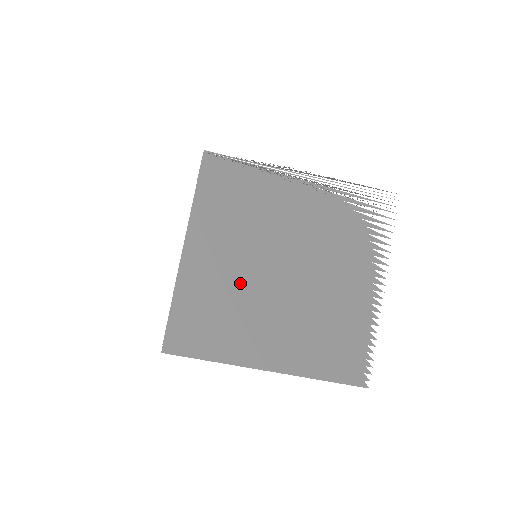
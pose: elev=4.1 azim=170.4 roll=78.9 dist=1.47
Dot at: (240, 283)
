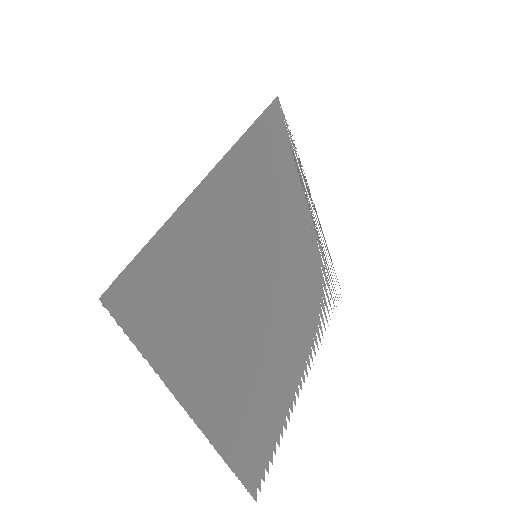
Dot at: occluded
